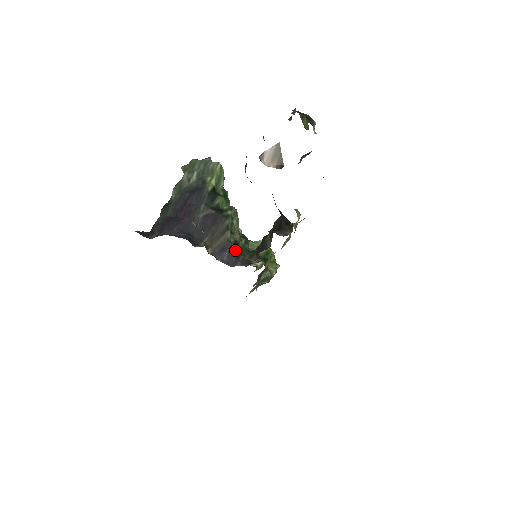
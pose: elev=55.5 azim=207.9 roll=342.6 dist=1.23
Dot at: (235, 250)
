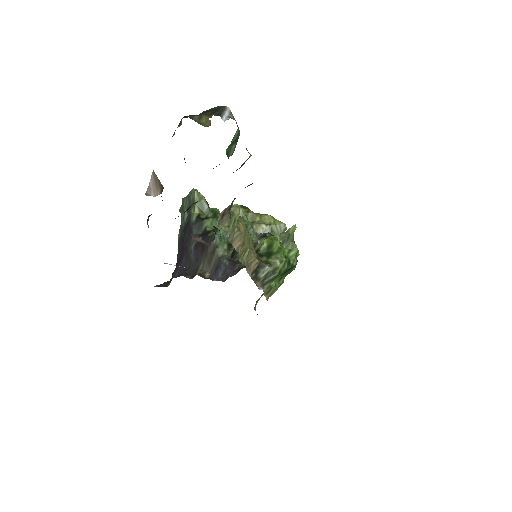
Dot at: (229, 263)
